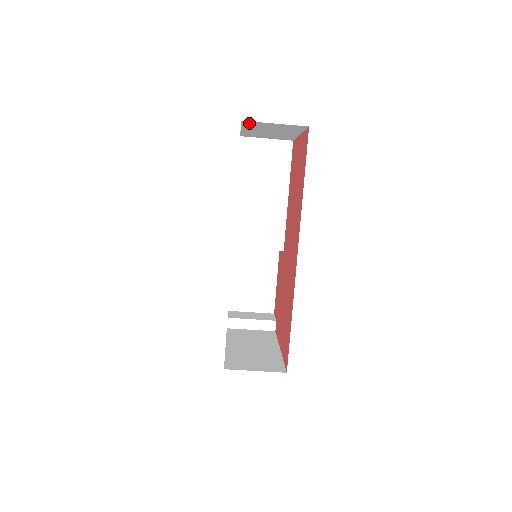
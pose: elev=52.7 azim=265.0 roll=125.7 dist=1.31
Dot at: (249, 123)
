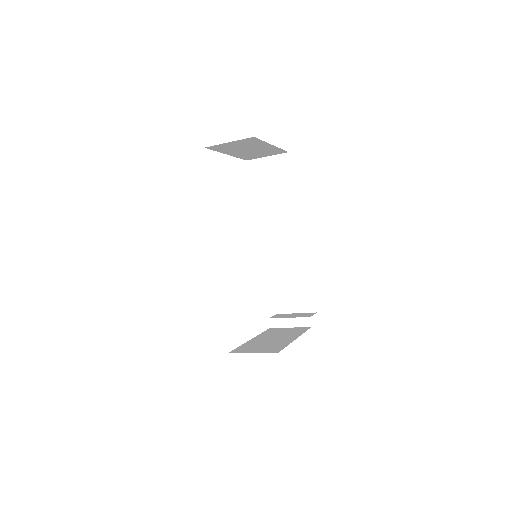
Dot at: (215, 148)
